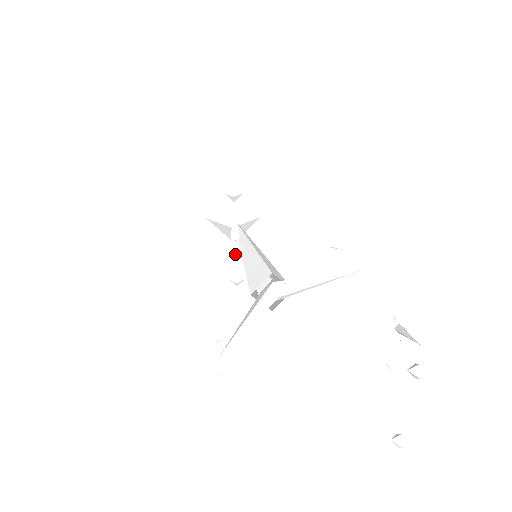
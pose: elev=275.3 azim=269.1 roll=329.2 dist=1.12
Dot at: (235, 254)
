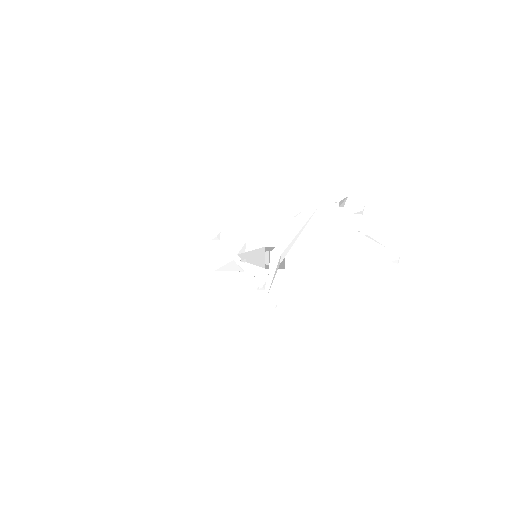
Dot at: (246, 271)
